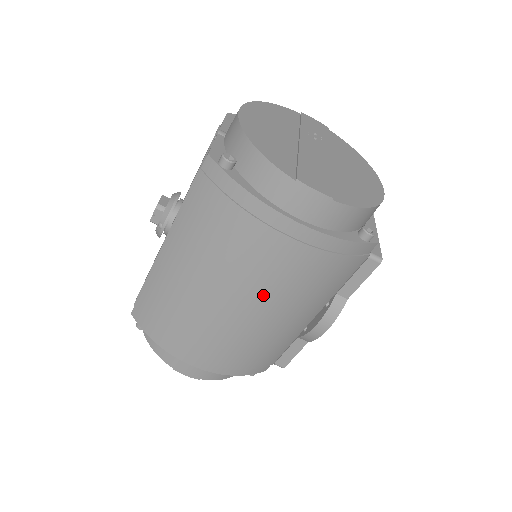
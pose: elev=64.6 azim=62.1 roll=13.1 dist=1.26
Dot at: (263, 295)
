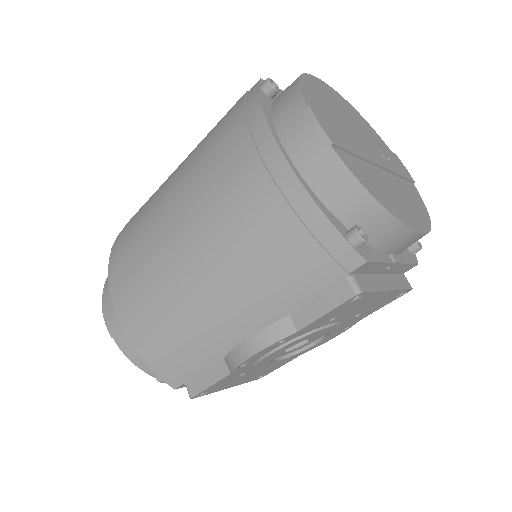
Dot at: (210, 240)
